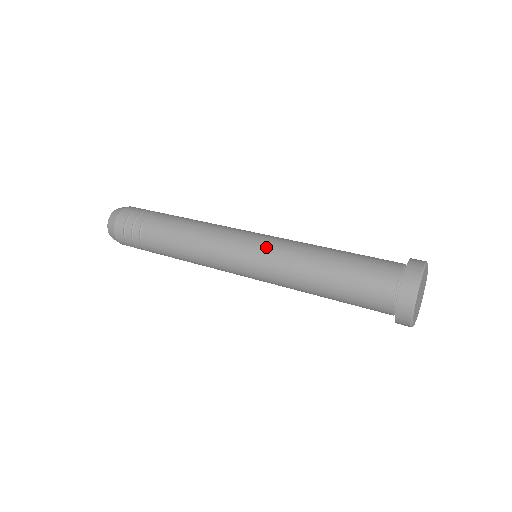
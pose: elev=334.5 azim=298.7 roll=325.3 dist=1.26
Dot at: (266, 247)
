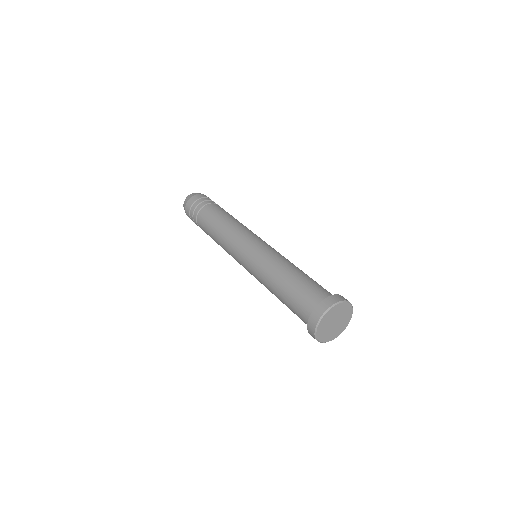
Dot at: (249, 265)
